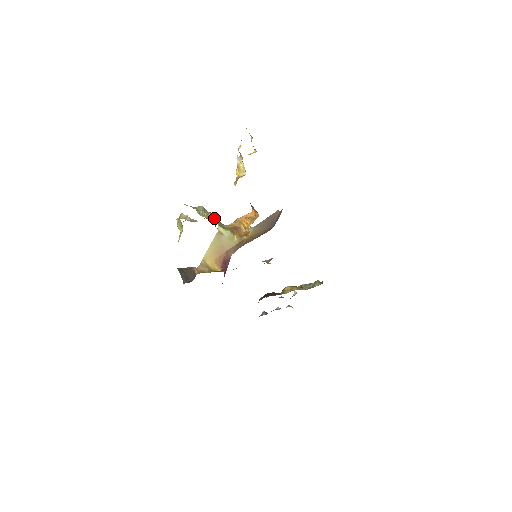
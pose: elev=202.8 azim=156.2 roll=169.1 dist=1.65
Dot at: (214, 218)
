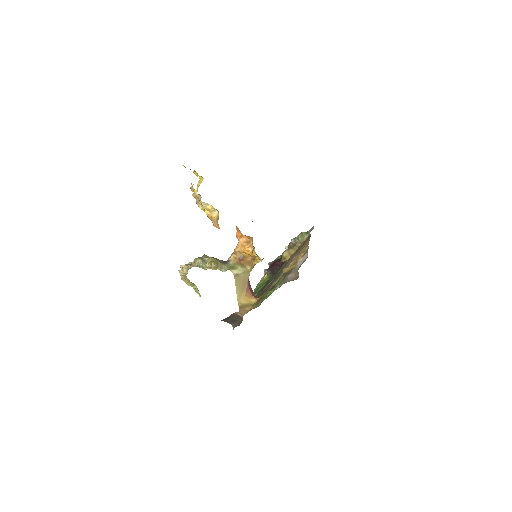
Dot at: (218, 264)
